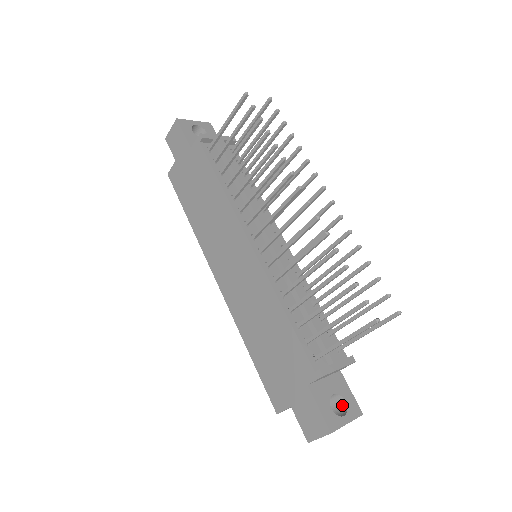
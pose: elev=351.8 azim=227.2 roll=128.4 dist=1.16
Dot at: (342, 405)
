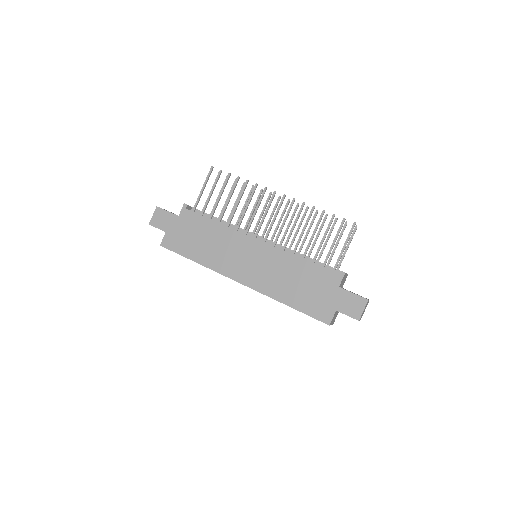
Dot at: occluded
